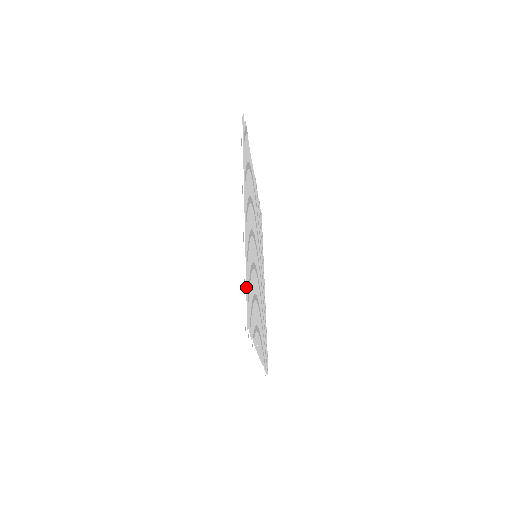
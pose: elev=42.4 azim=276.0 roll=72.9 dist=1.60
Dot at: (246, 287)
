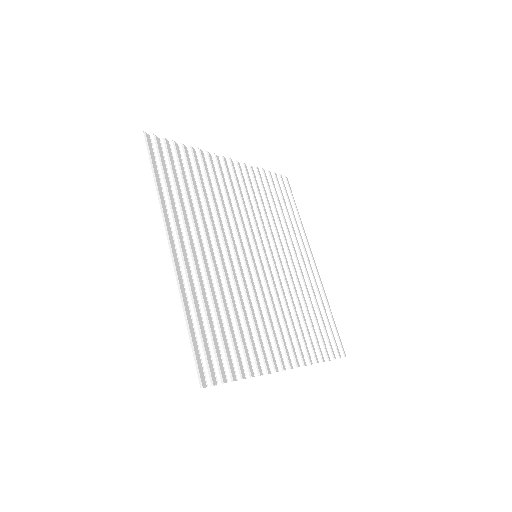
Dot at: (195, 339)
